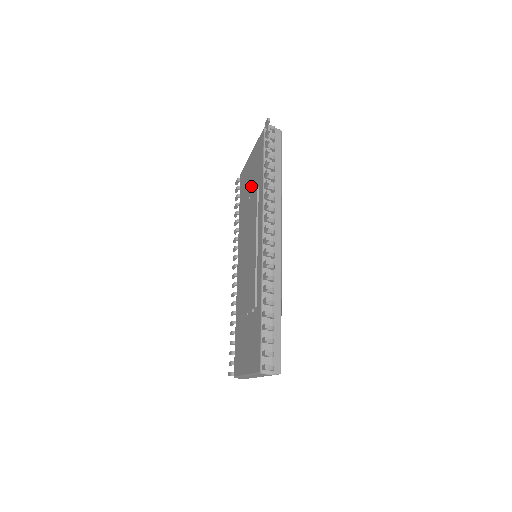
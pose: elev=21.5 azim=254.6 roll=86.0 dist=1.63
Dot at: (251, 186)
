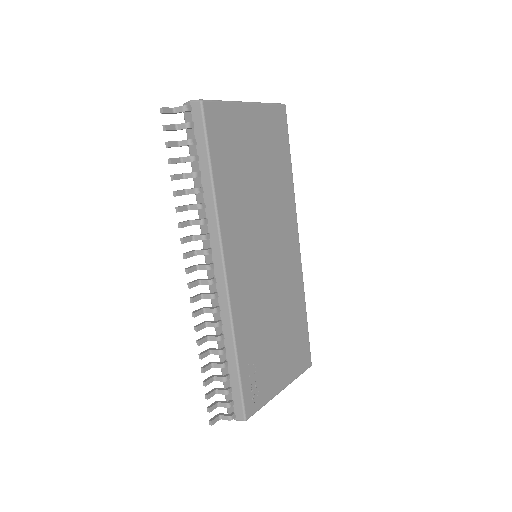
Dot at: occluded
